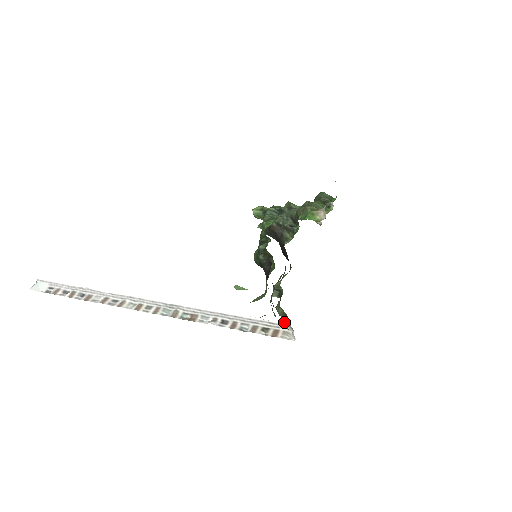
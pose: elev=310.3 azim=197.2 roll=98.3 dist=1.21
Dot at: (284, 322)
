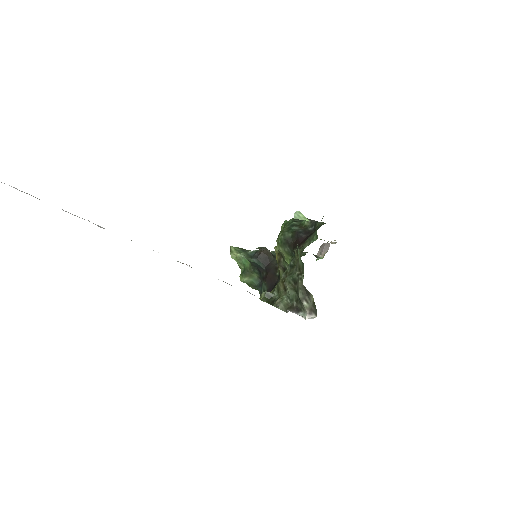
Dot at: (290, 311)
